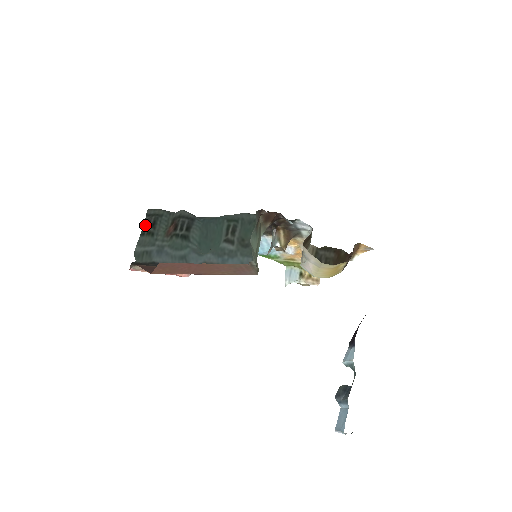
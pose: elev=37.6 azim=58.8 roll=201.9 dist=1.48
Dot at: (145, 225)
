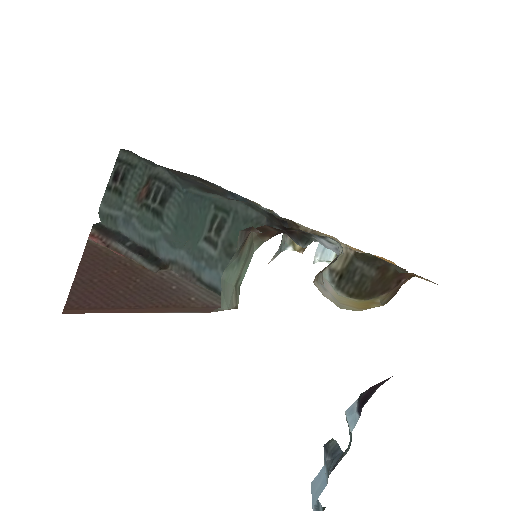
Dot at: (112, 176)
